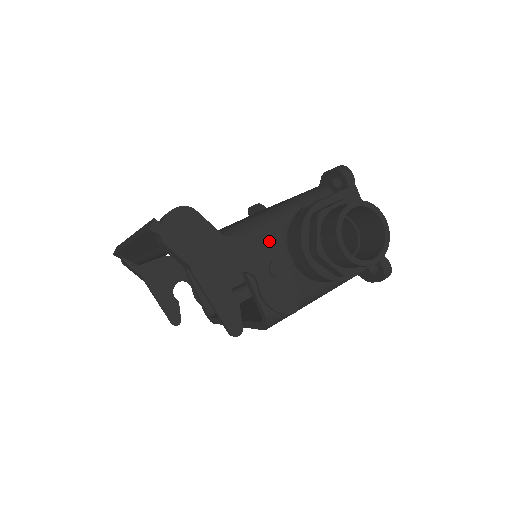
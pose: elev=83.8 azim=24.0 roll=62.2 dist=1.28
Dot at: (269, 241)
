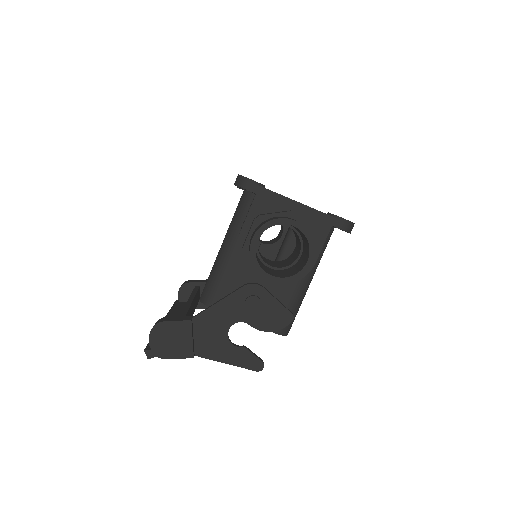
Dot at: (235, 282)
